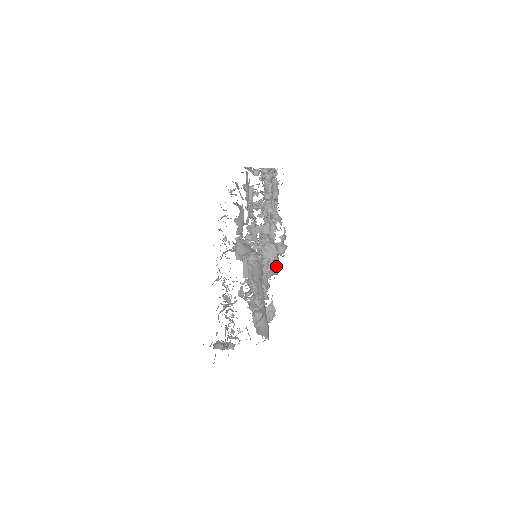
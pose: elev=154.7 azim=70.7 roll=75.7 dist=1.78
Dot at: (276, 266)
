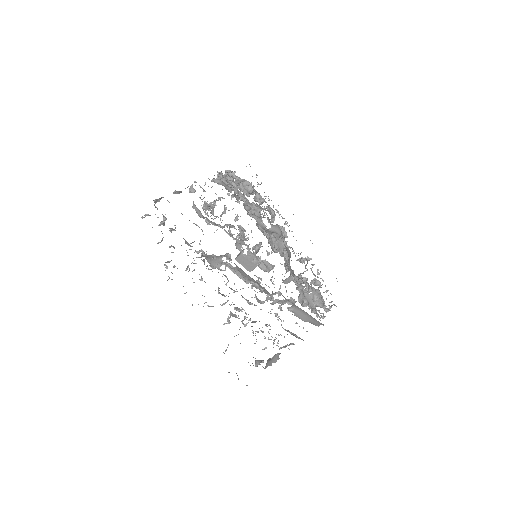
Dot at: (286, 250)
